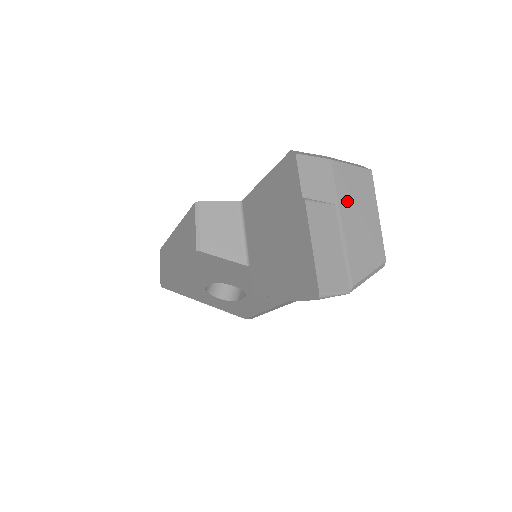
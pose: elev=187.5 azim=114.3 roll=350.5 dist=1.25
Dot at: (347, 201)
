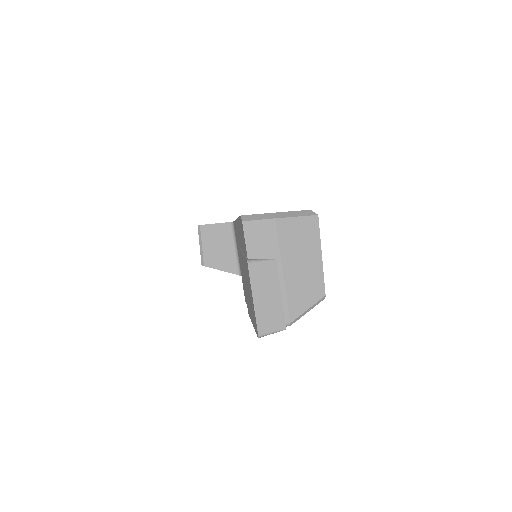
Dot at: (289, 252)
